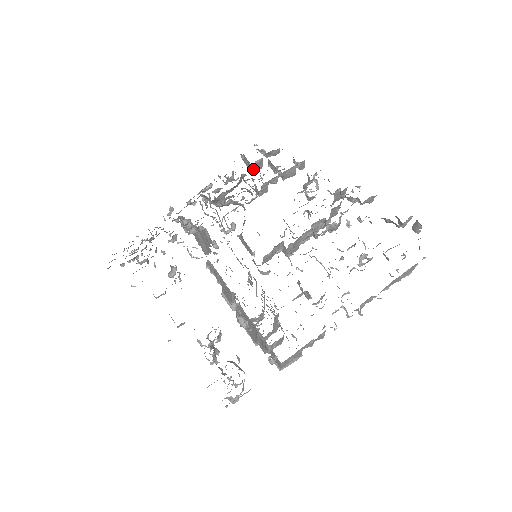
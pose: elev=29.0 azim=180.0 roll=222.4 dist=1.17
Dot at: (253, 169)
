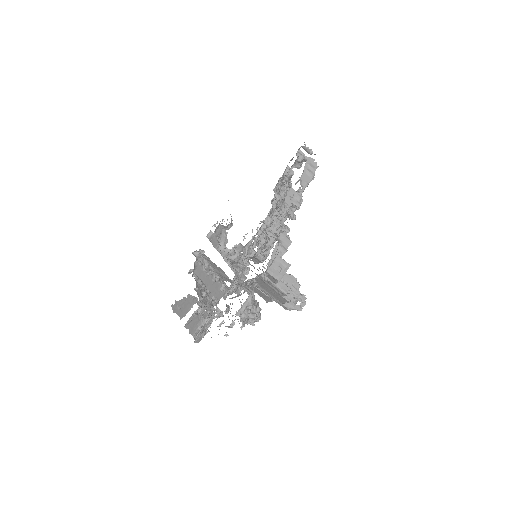
Dot at: occluded
